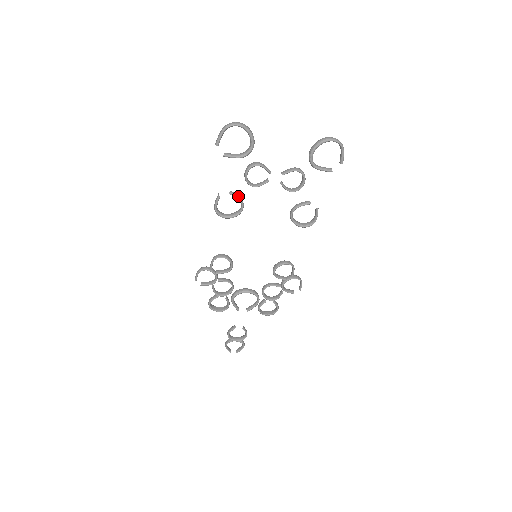
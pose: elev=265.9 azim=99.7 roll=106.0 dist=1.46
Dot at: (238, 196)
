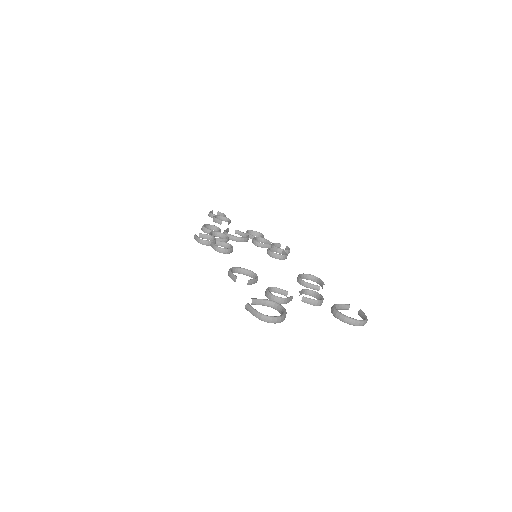
Dot at: (254, 283)
